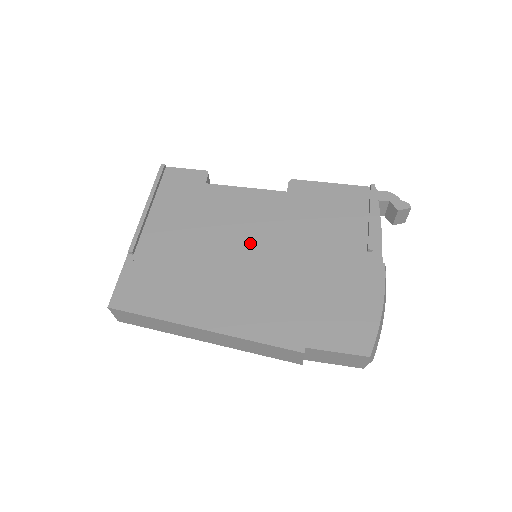
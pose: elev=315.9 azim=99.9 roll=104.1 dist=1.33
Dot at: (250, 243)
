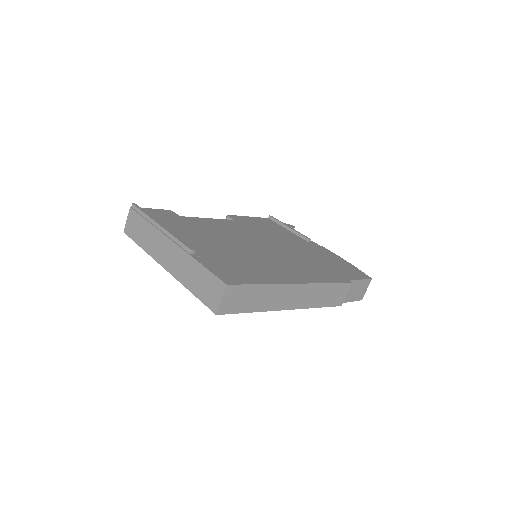
Dot at: (254, 243)
